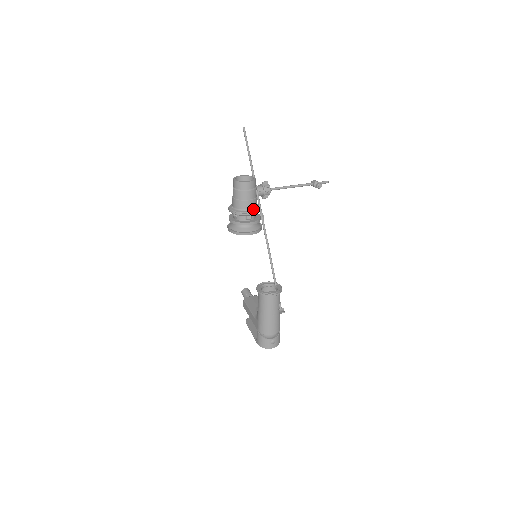
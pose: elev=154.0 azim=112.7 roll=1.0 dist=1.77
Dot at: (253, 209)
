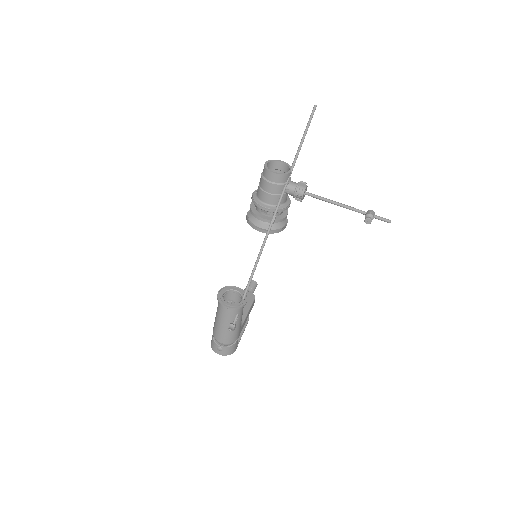
Dot at: (272, 205)
